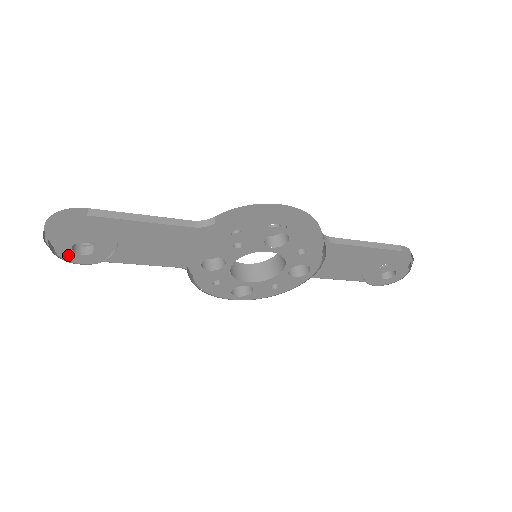
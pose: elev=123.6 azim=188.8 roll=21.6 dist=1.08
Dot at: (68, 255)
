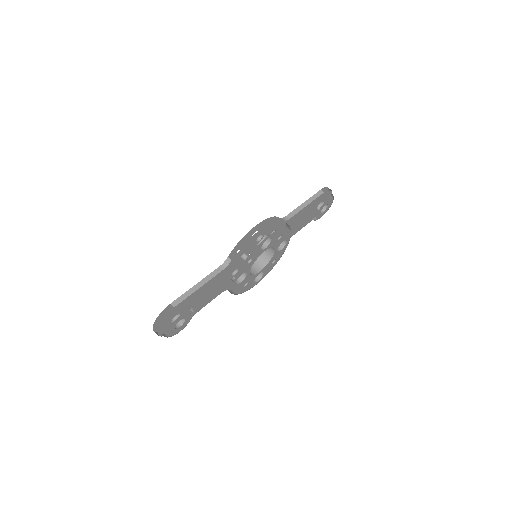
Dot at: (174, 332)
